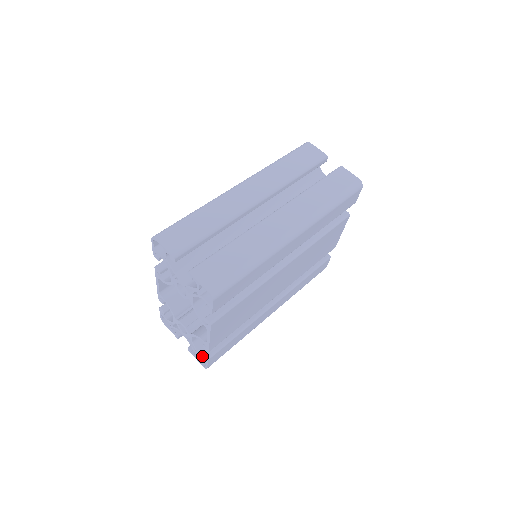
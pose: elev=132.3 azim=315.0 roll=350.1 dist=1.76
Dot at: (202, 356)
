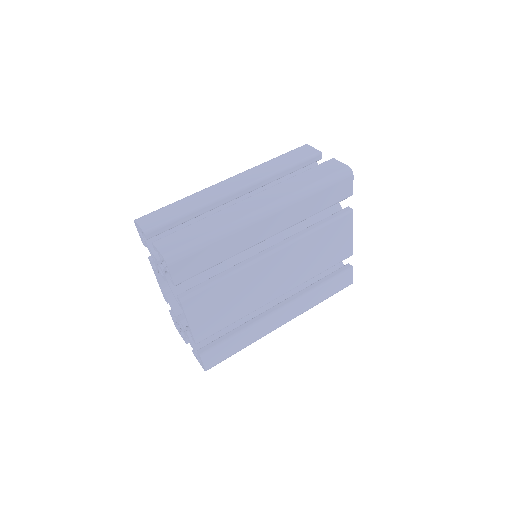
Dot at: occluded
